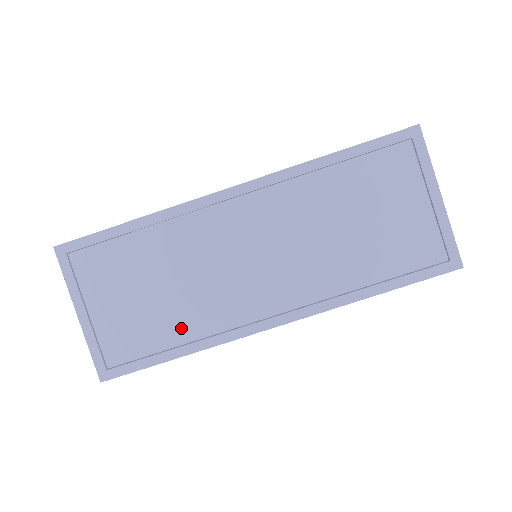
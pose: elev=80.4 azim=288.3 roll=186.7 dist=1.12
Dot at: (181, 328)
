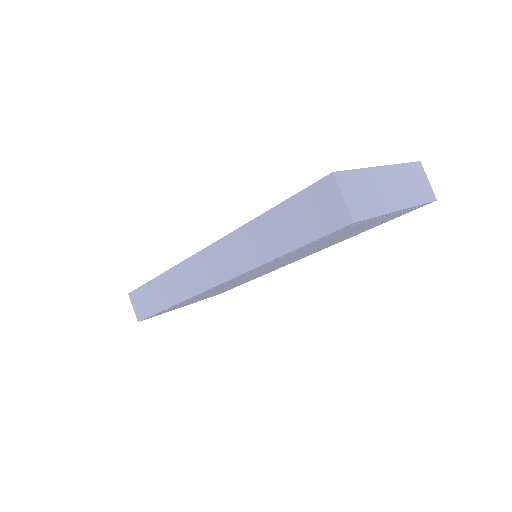
Dot at: occluded
